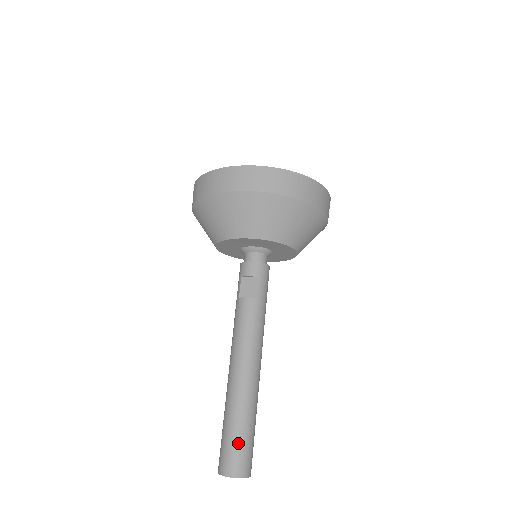
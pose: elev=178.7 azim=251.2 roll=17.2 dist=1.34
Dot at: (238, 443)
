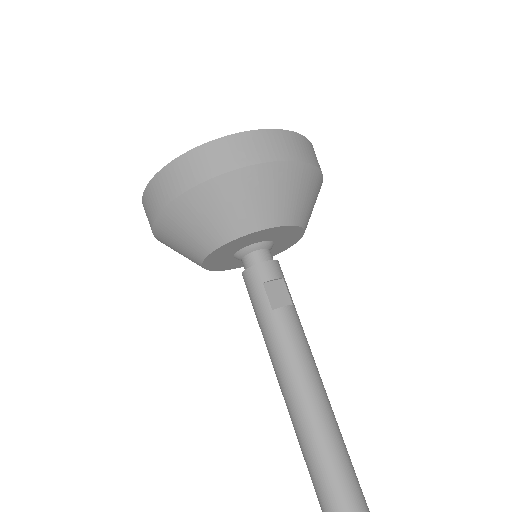
Dot at: (358, 492)
